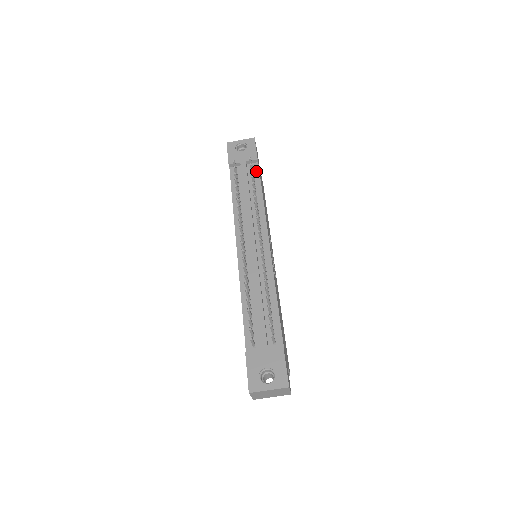
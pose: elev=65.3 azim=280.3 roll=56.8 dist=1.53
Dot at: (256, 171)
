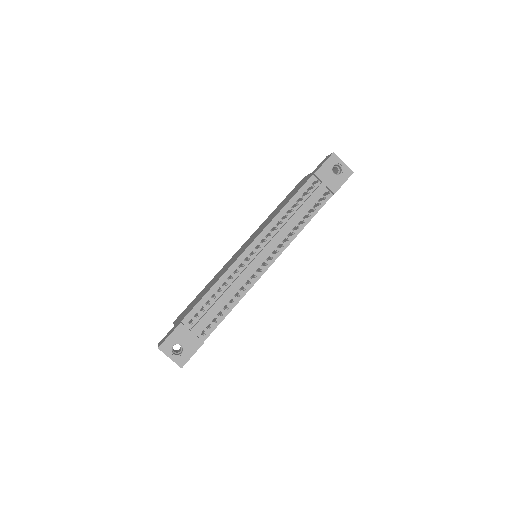
Dot at: (324, 201)
